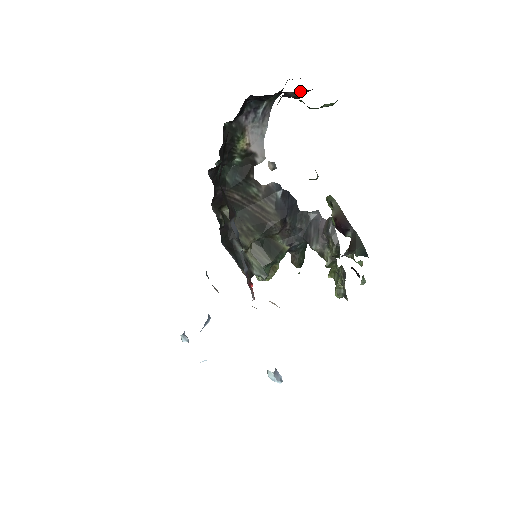
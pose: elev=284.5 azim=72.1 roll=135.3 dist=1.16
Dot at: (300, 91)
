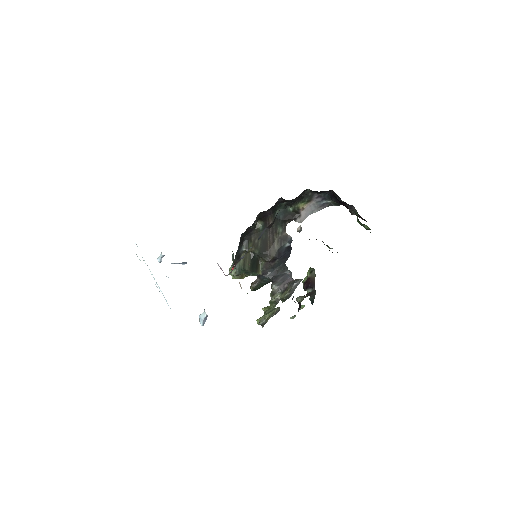
Dot at: occluded
